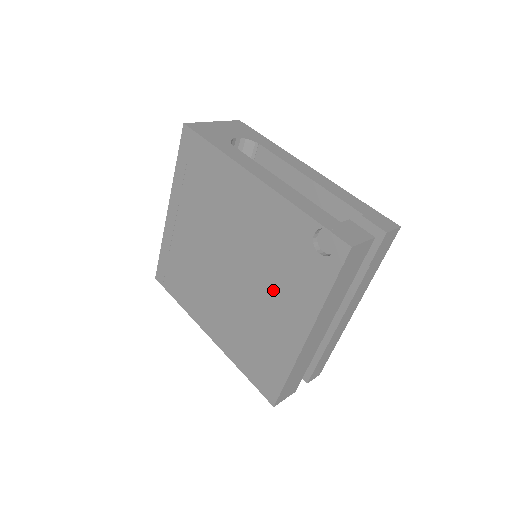
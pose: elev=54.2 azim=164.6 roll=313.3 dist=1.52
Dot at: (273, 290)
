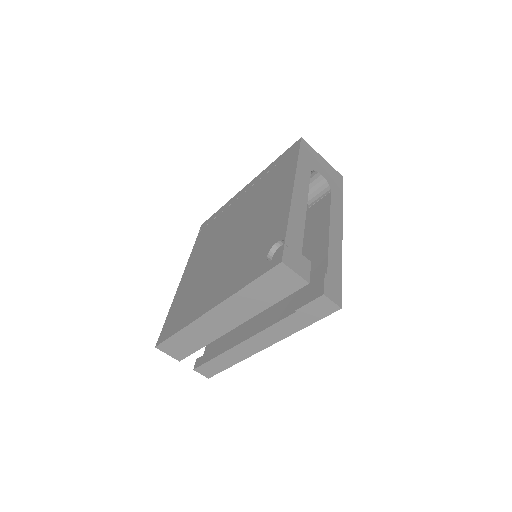
Dot at: (230, 267)
